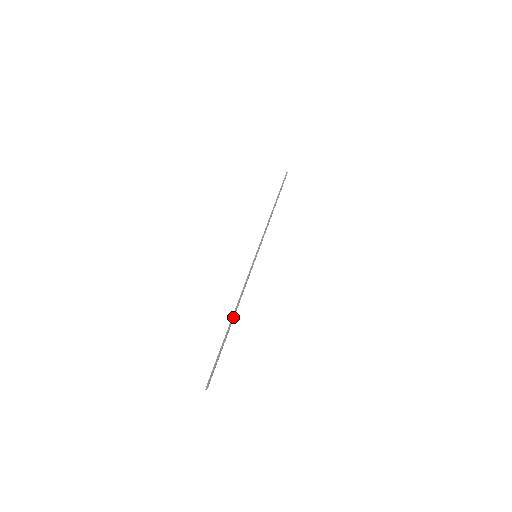
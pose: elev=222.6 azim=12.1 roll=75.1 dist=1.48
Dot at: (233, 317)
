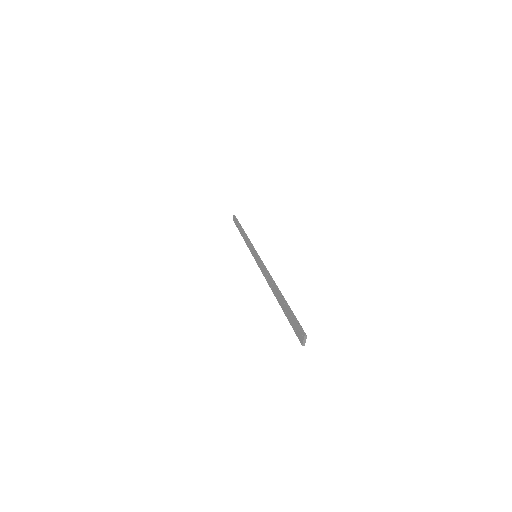
Dot at: (278, 288)
